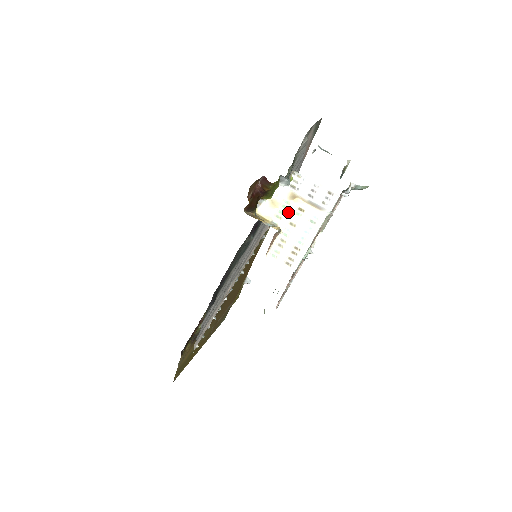
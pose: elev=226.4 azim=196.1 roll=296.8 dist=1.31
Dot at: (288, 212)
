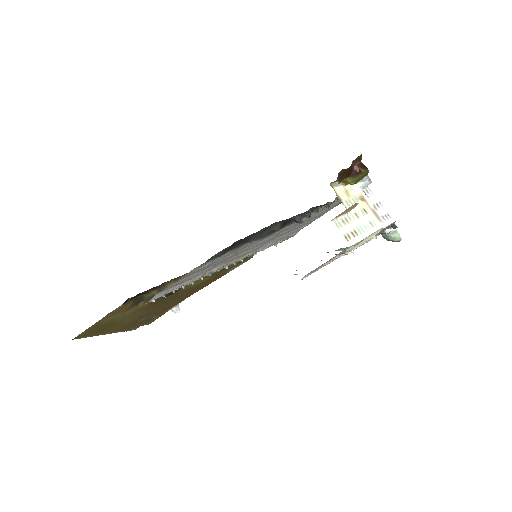
Dot at: occluded
